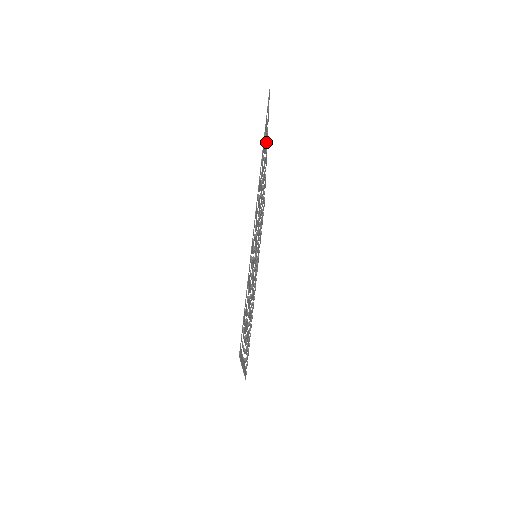
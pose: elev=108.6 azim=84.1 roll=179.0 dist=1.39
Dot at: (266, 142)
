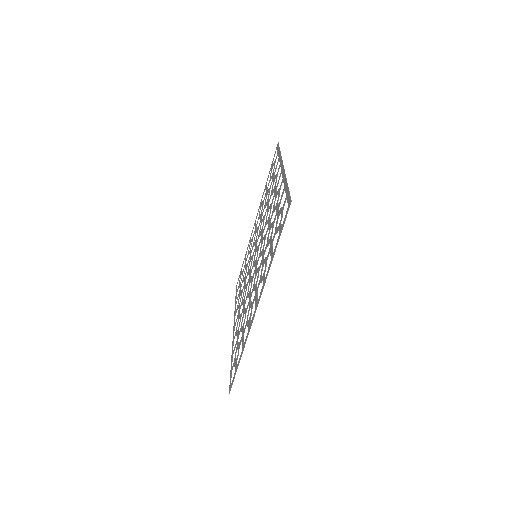
Dot at: (281, 198)
